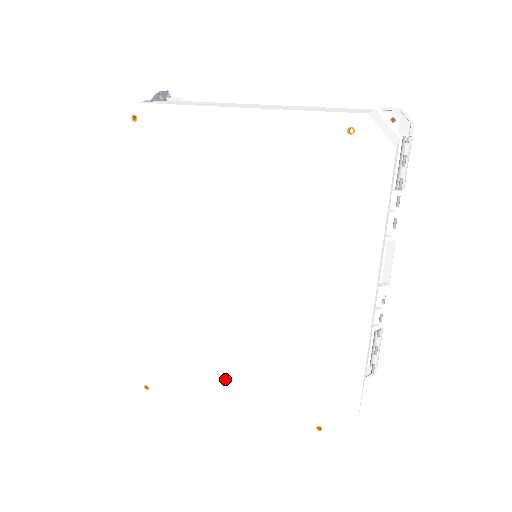
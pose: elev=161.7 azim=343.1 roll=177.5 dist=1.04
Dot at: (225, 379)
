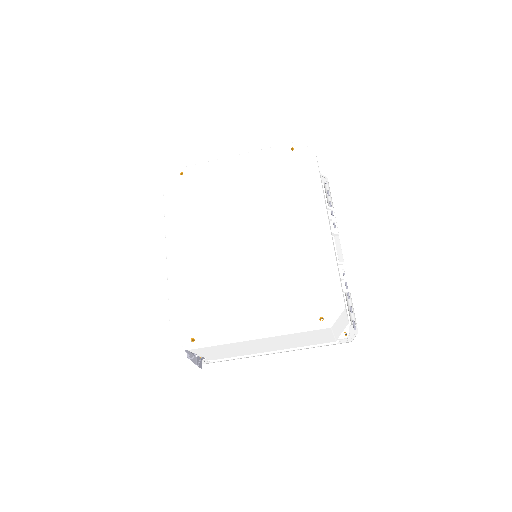
Dot at: (250, 308)
